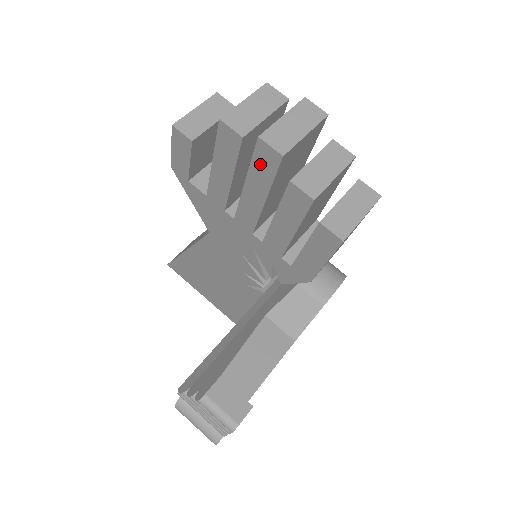
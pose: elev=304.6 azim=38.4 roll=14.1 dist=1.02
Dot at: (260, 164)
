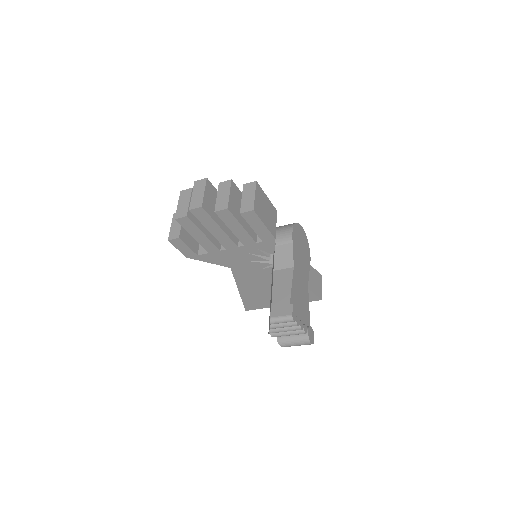
Dot at: (202, 218)
